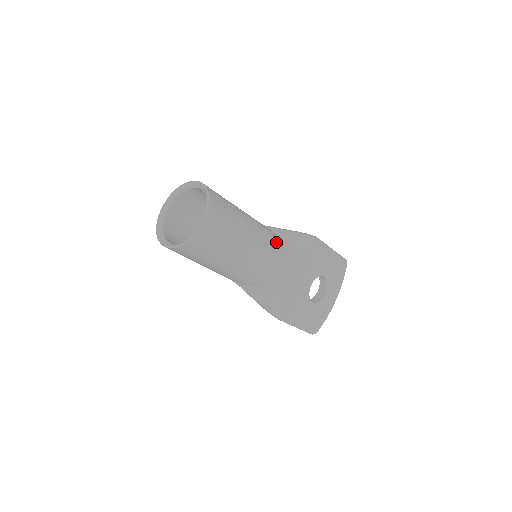
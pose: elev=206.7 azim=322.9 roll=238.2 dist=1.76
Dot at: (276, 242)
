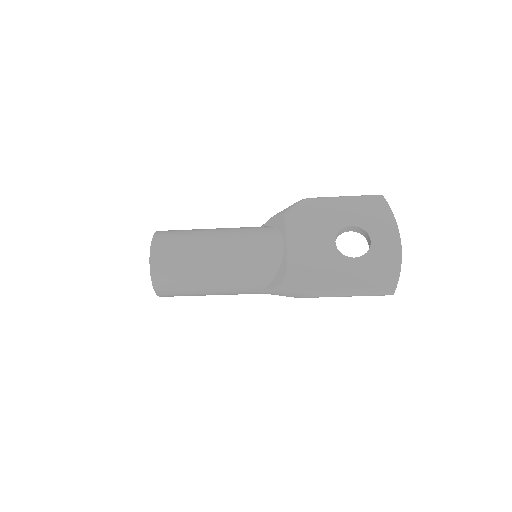
Dot at: (258, 230)
